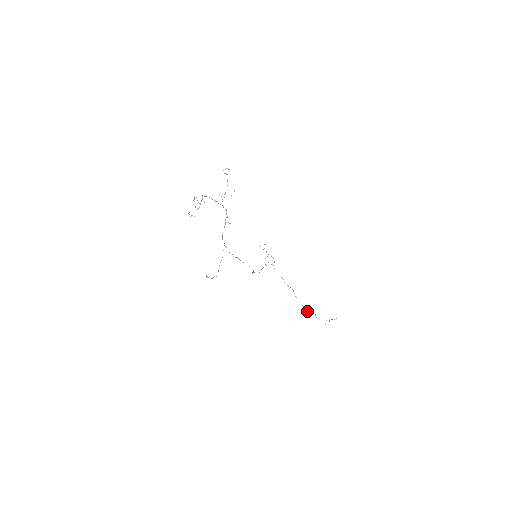
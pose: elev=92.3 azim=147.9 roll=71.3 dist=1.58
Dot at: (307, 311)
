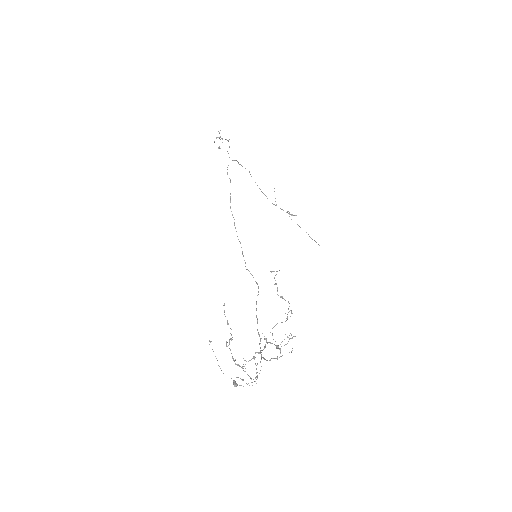
Dot at: (267, 198)
